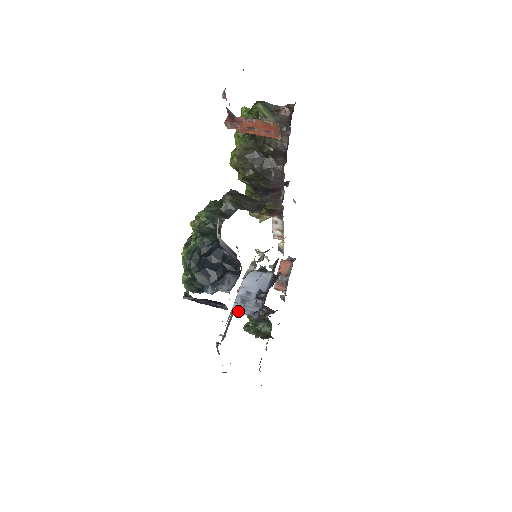
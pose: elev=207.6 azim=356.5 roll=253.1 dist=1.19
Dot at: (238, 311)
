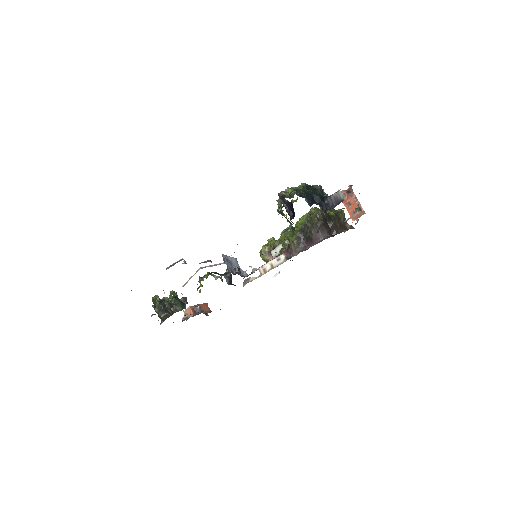
Dot at: (223, 259)
